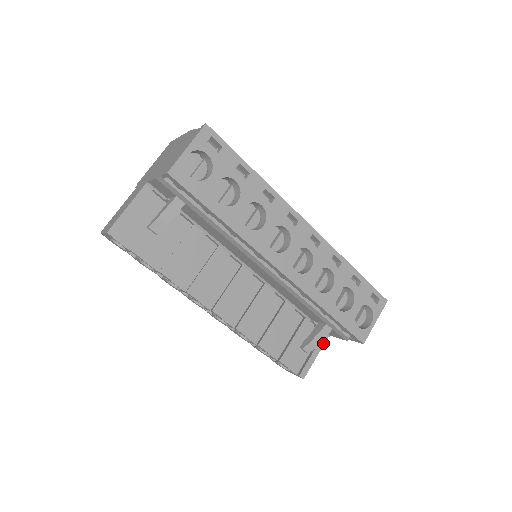
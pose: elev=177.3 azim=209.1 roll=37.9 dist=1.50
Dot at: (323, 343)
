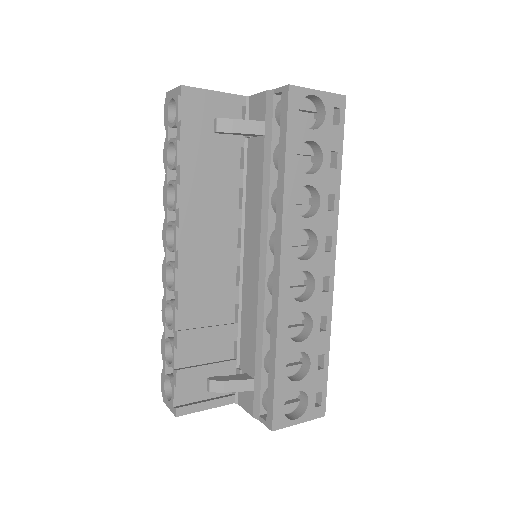
Dot at: (225, 403)
